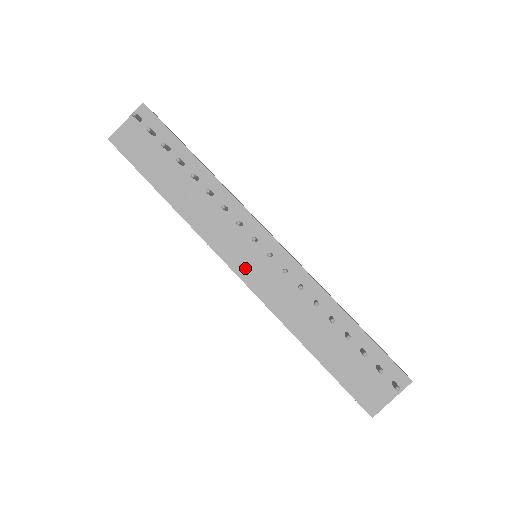
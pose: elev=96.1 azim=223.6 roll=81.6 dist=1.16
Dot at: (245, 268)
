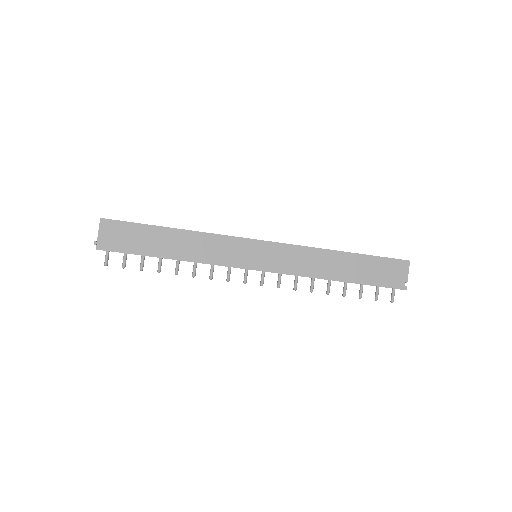
Dot at: occluded
